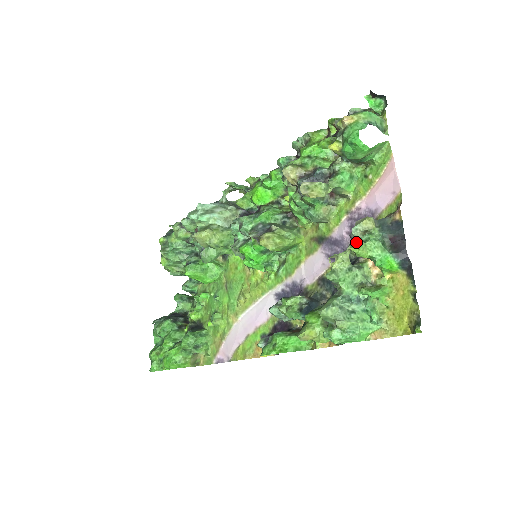
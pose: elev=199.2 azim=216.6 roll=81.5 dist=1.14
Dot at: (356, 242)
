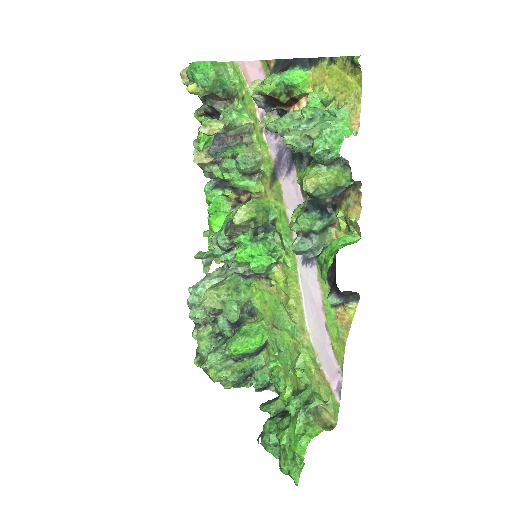
Dot at: (264, 100)
